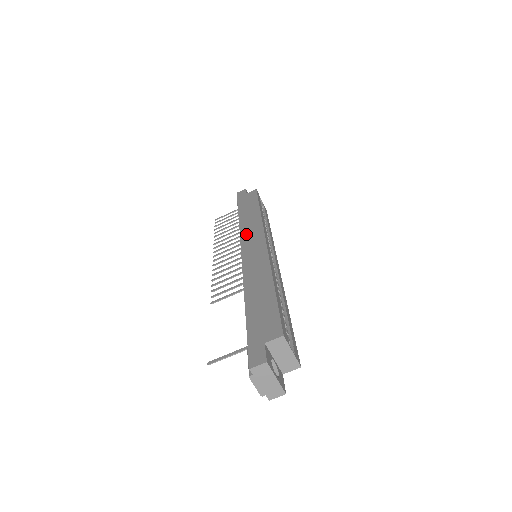
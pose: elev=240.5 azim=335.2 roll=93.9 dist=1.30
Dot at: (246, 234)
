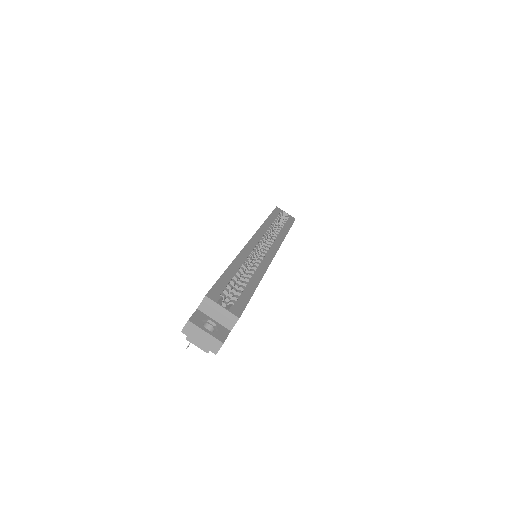
Dot at: occluded
